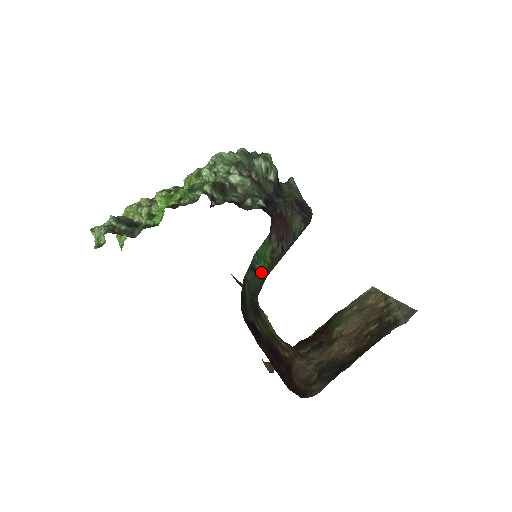
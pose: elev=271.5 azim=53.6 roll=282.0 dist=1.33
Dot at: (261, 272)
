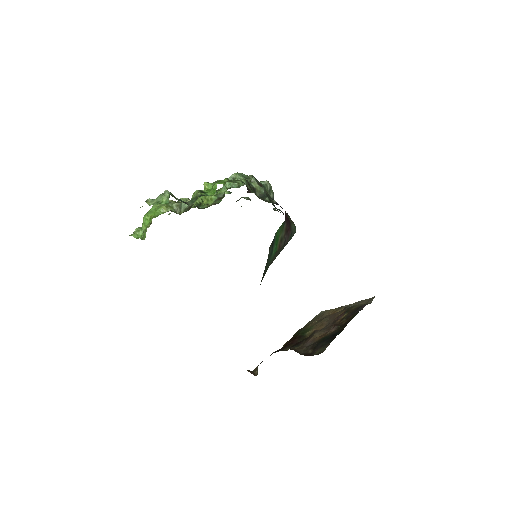
Dot at: (273, 255)
